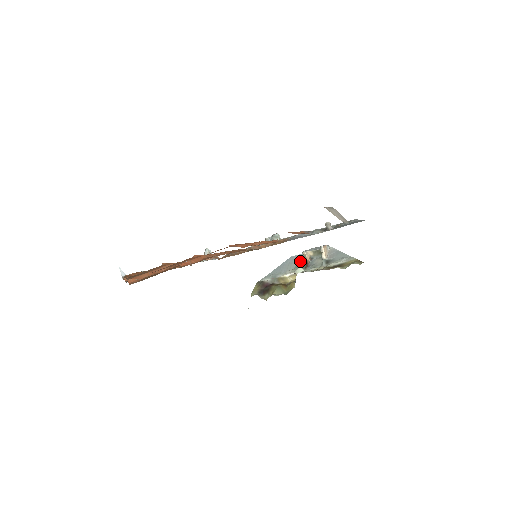
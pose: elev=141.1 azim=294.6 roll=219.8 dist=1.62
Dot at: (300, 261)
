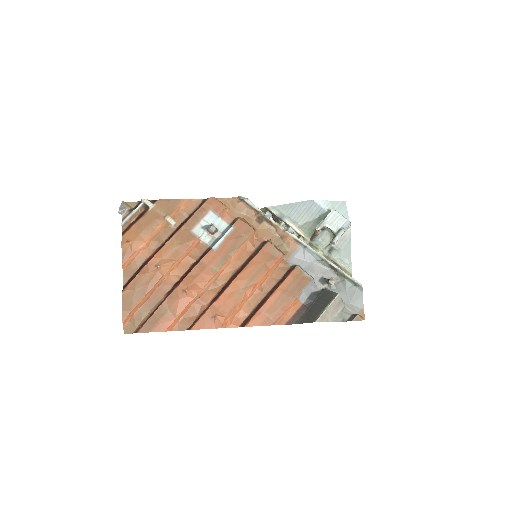
Dot at: (314, 219)
